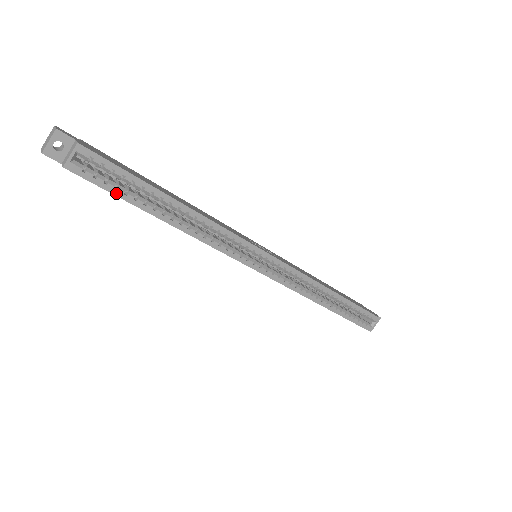
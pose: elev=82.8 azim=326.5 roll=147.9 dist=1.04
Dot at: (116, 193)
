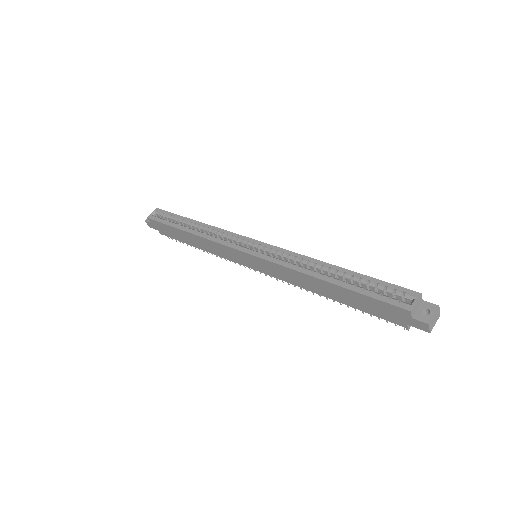
Dot at: (165, 223)
